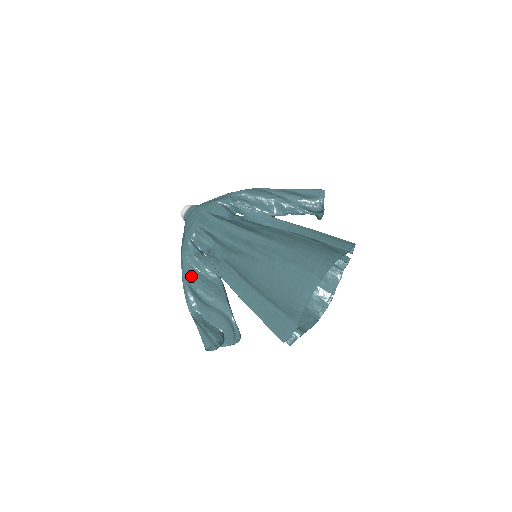
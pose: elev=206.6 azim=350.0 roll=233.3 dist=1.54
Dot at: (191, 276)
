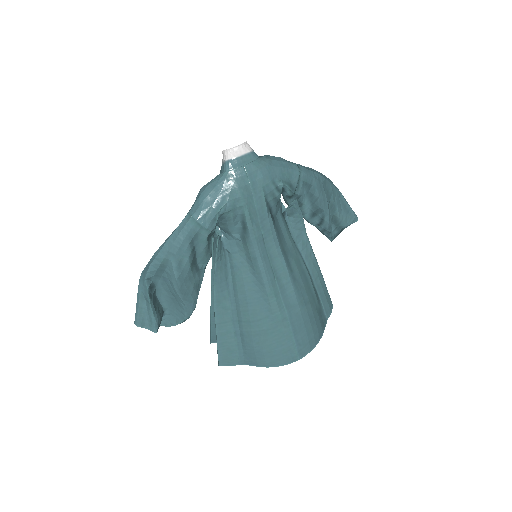
Dot at: (184, 257)
